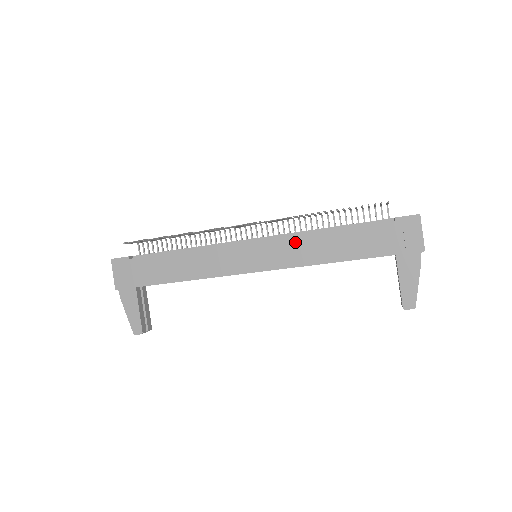
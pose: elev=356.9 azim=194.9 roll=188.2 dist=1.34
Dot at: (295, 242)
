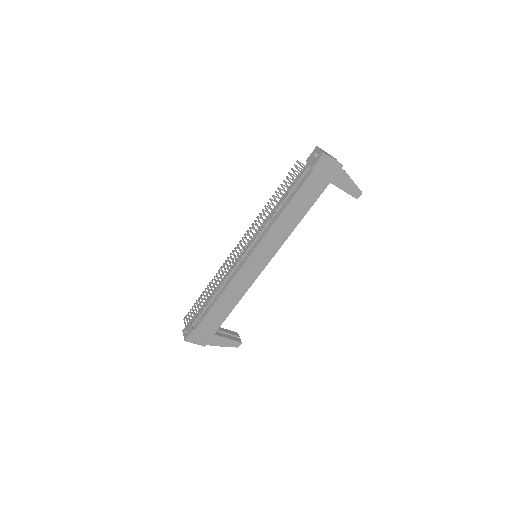
Dot at: (272, 233)
